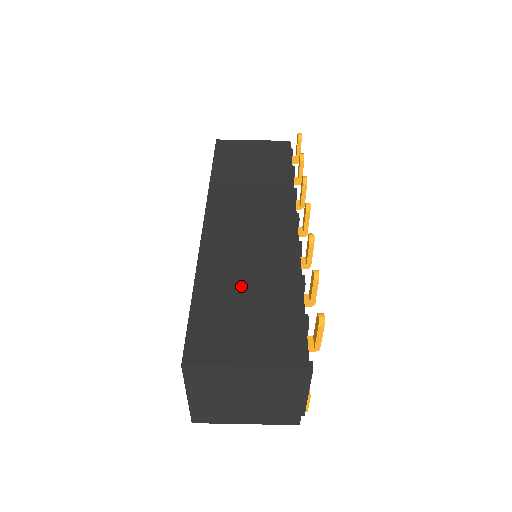
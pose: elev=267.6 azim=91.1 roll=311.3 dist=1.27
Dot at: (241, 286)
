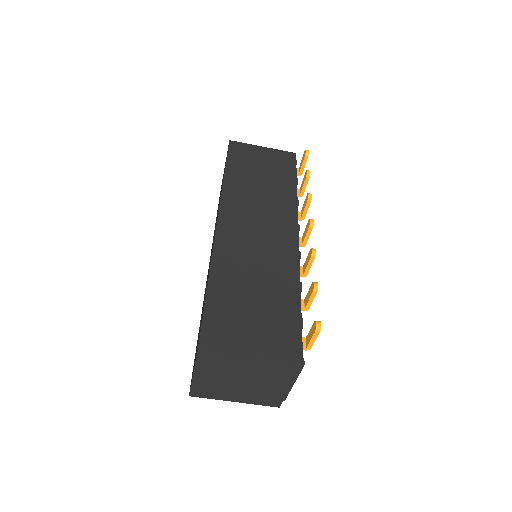
Dot at: (249, 286)
